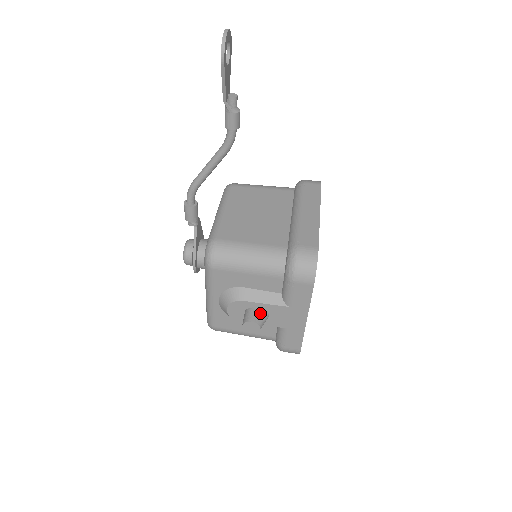
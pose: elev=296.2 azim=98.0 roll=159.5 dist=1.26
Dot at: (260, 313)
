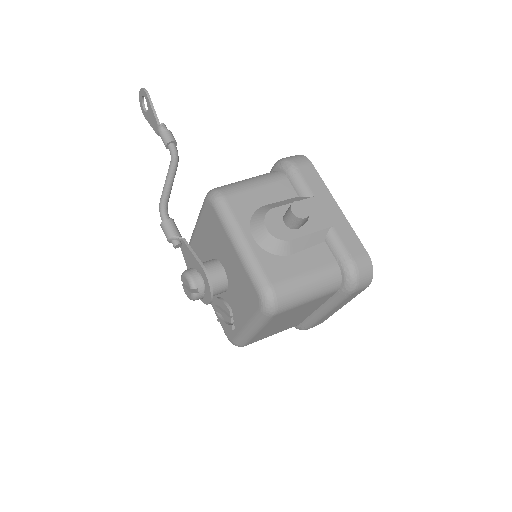
Dot at: occluded
